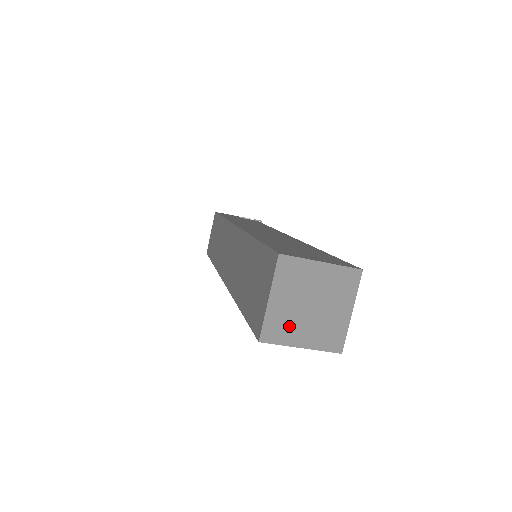
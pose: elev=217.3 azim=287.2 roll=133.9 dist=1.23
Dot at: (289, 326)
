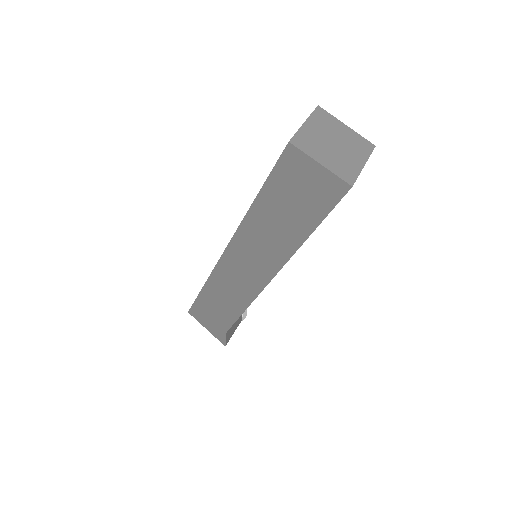
Dot at: (315, 146)
